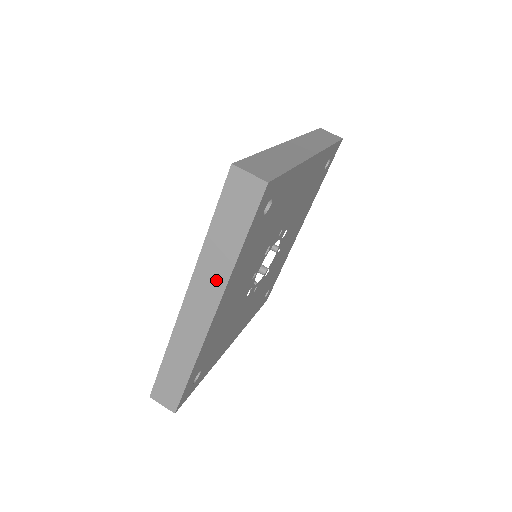
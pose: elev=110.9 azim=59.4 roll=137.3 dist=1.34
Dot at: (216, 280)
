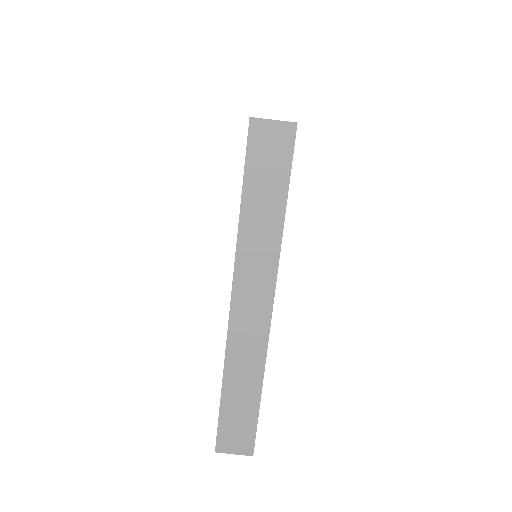
Dot at: (264, 262)
